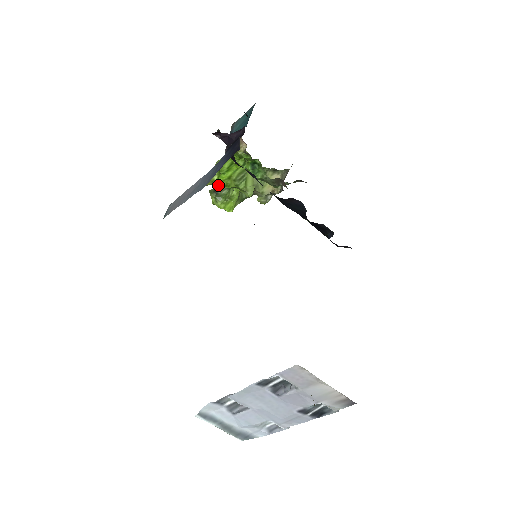
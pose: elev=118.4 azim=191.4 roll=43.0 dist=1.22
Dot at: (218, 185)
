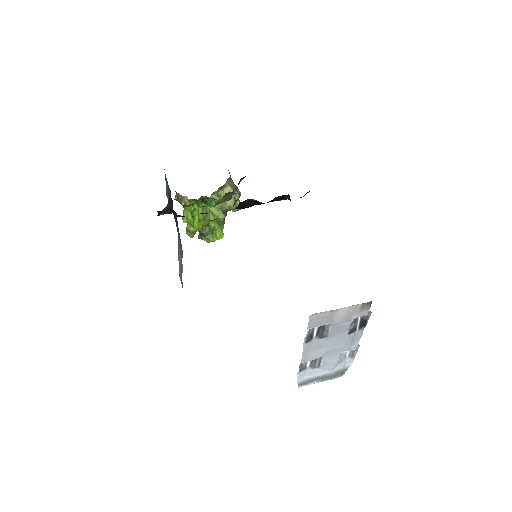
Dot at: occluded
